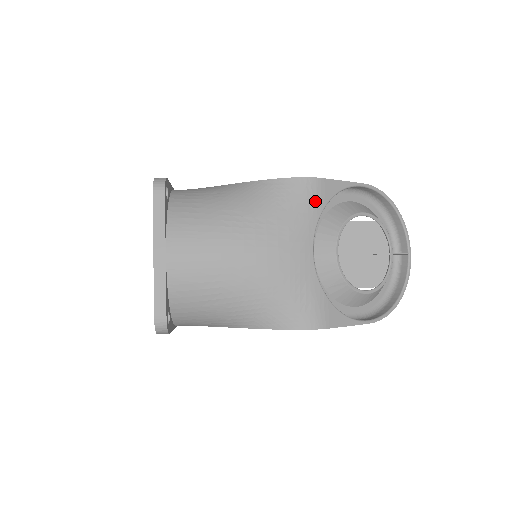
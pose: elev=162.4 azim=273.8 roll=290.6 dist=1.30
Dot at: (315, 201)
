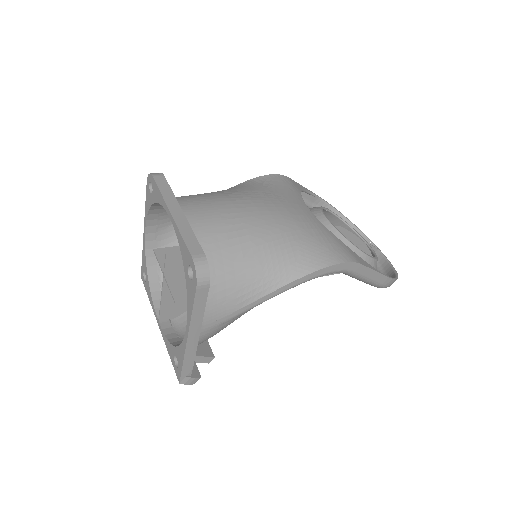
Dot at: (292, 186)
